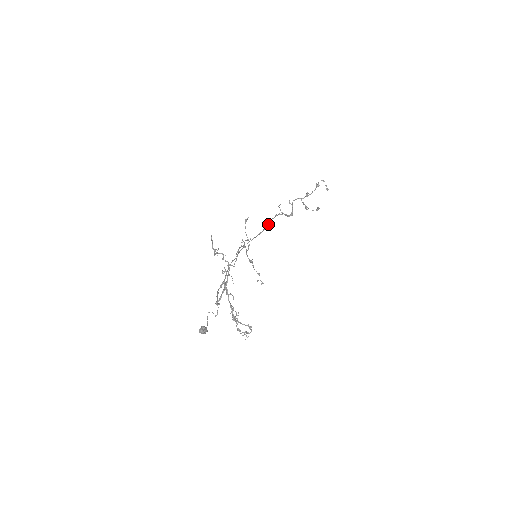
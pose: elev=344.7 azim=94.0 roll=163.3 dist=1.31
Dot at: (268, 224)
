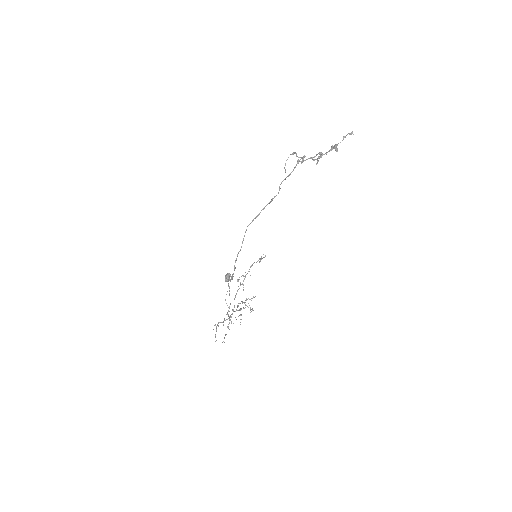
Dot at: (271, 201)
